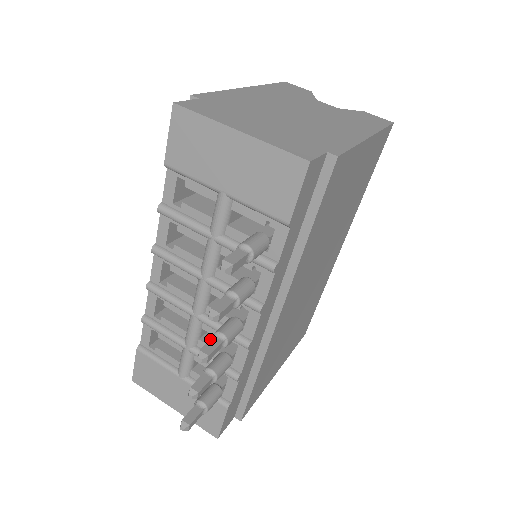
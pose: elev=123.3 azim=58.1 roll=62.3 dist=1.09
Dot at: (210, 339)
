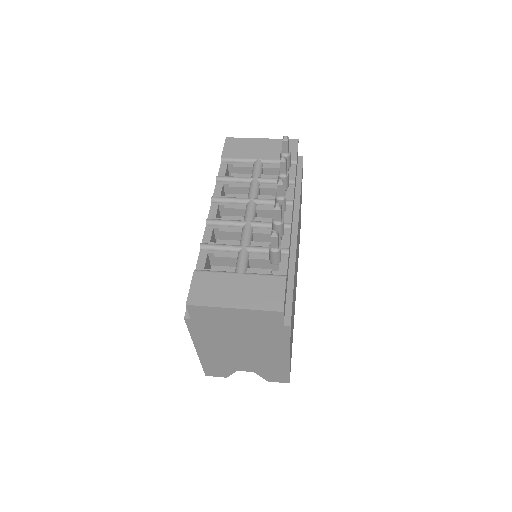
Dot at: occluded
